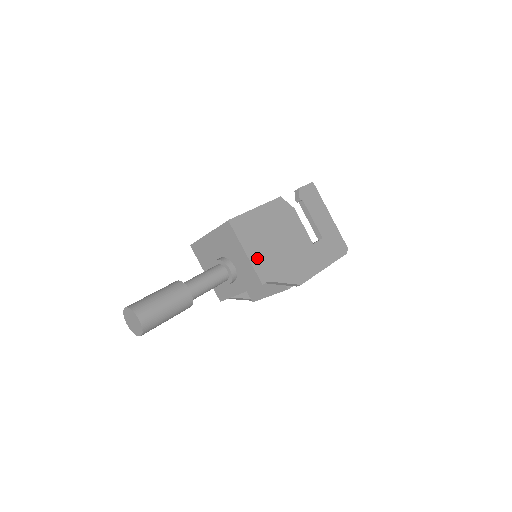
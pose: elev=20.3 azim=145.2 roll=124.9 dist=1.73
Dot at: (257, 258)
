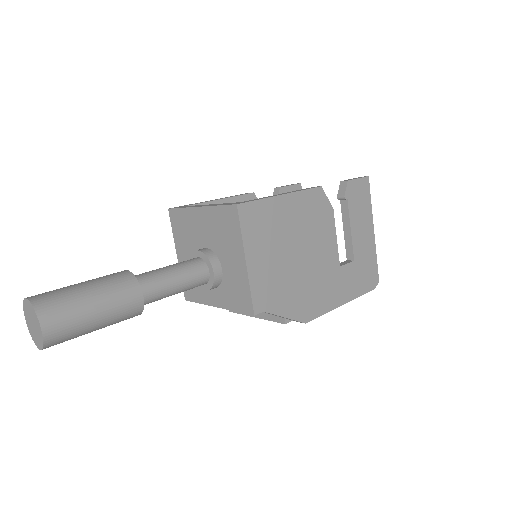
Dot at: (260, 273)
